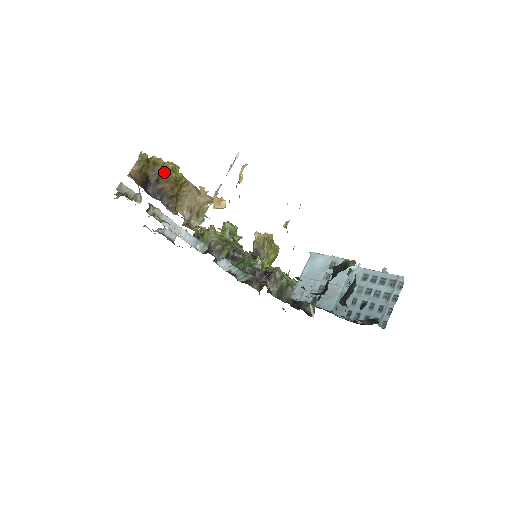
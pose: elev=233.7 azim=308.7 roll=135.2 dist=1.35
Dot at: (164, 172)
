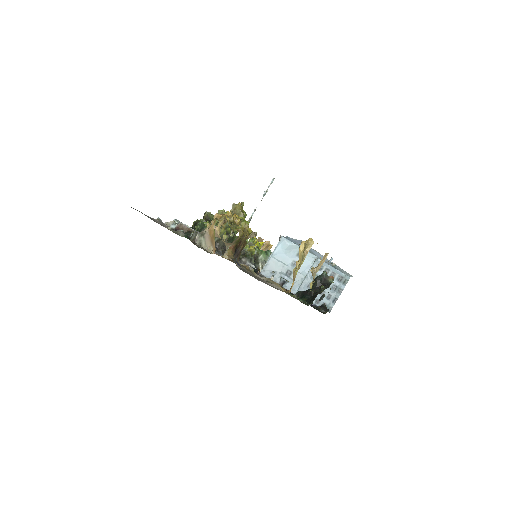
Dot at: (245, 238)
